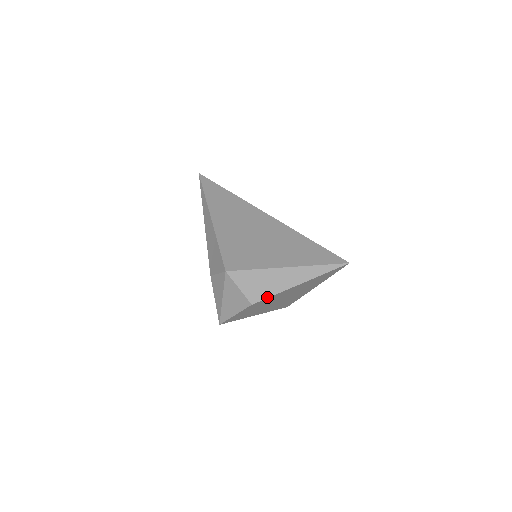
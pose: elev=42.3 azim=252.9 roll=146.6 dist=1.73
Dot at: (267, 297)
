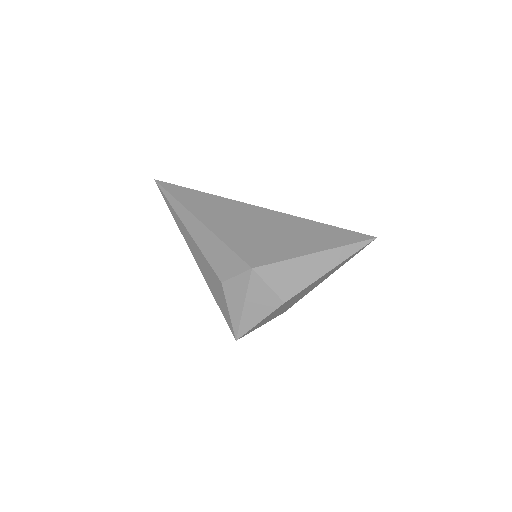
Dot at: (300, 290)
